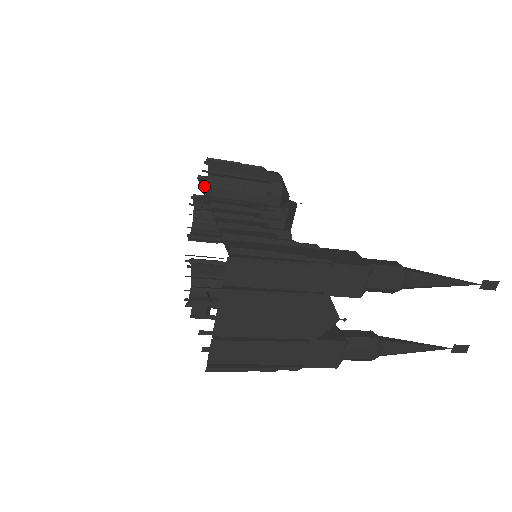
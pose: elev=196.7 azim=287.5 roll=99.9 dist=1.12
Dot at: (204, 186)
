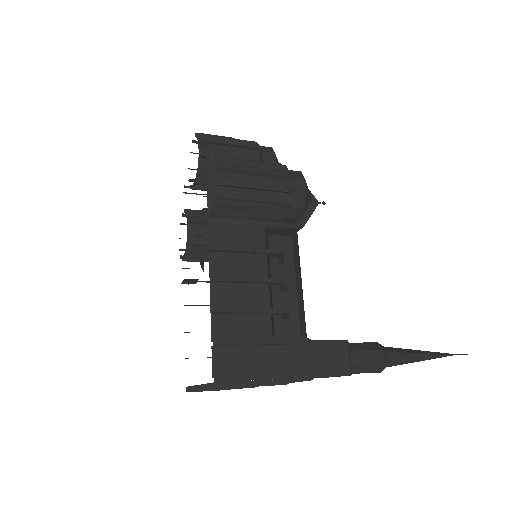
Dot at: (211, 174)
